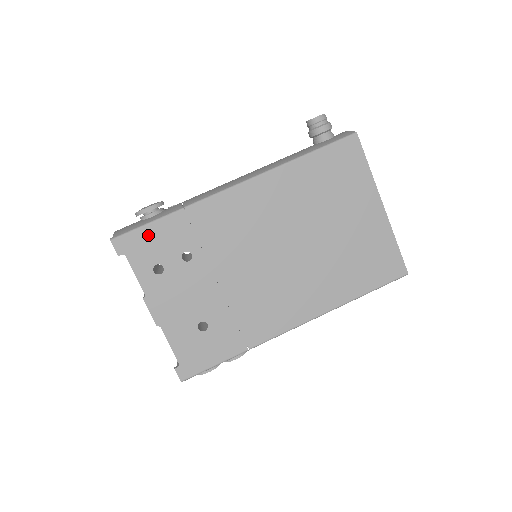
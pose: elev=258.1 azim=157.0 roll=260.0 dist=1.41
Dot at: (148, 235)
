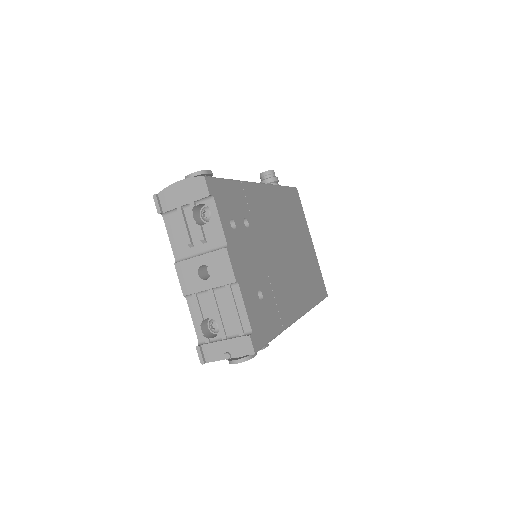
Dot at: (225, 189)
